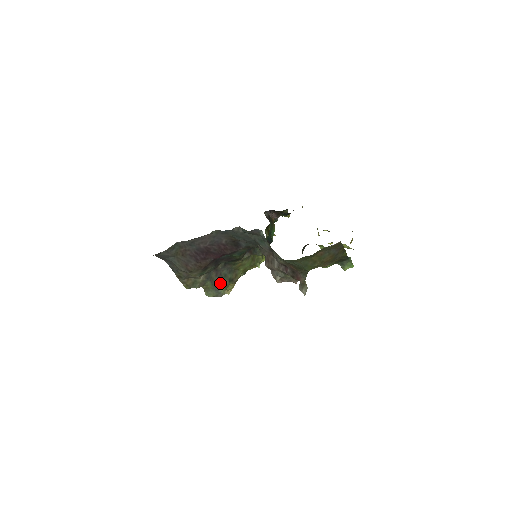
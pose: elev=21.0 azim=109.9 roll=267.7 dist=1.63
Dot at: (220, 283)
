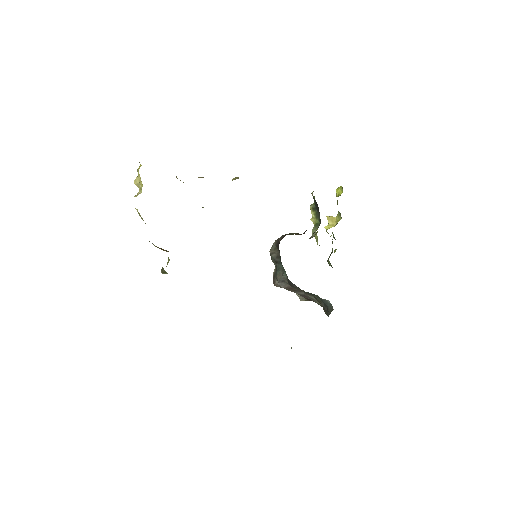
Dot at: occluded
